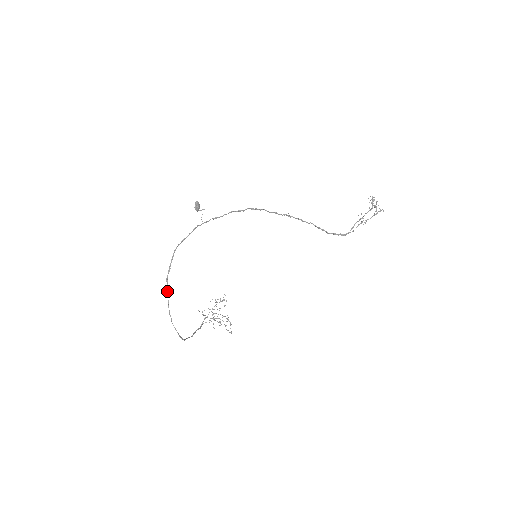
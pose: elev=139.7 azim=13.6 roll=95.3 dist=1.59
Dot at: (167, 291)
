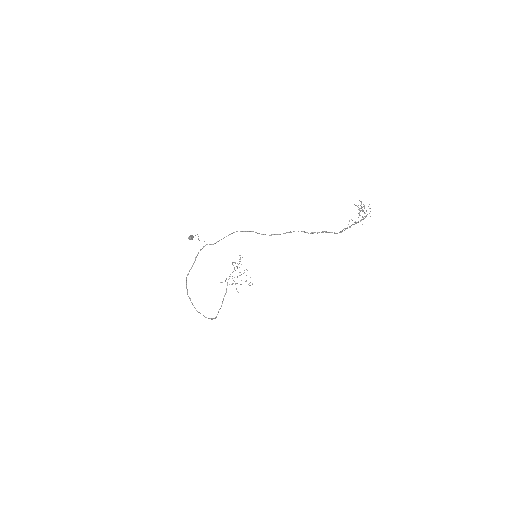
Dot at: (192, 303)
